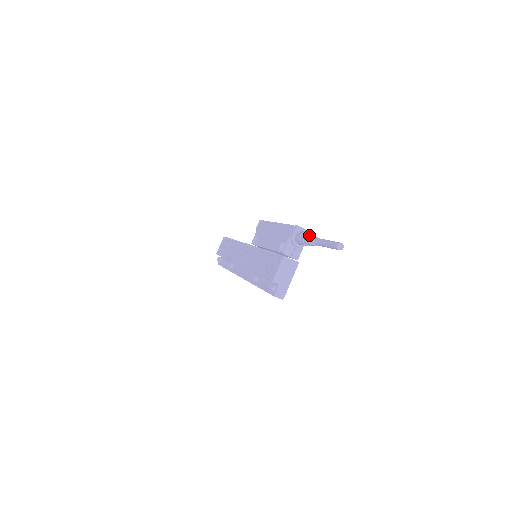
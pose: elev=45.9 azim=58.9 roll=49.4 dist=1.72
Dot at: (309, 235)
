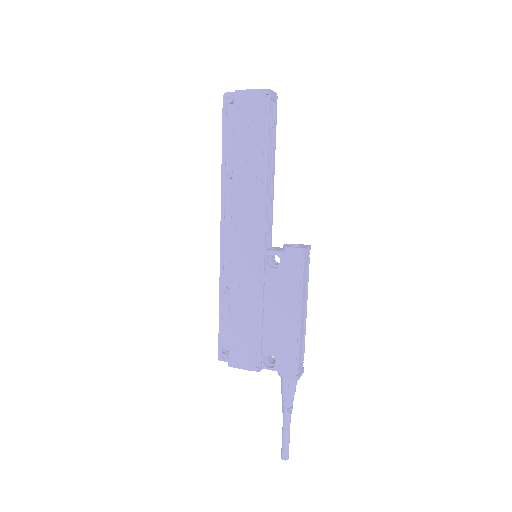
Dot at: (291, 402)
